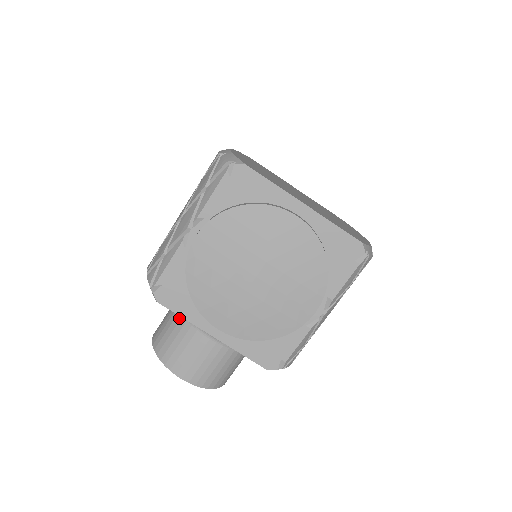
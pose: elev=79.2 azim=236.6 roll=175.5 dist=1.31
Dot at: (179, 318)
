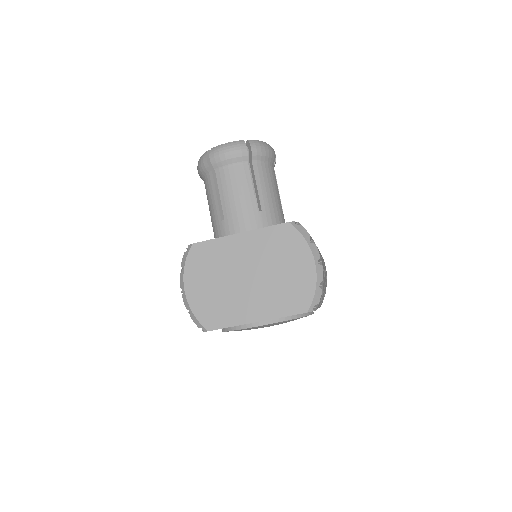
Dot at: occluded
